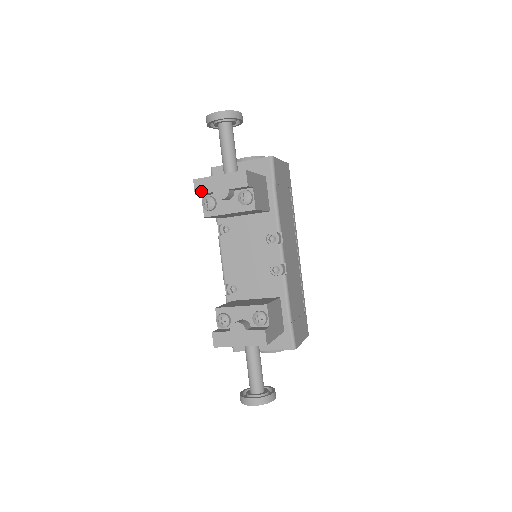
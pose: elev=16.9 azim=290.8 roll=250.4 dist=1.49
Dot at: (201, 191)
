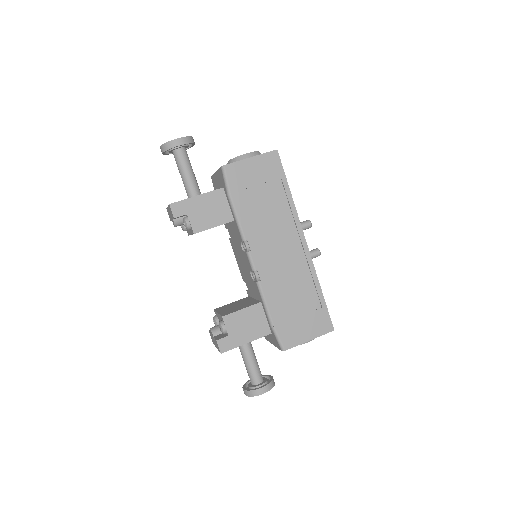
Dot at: (170, 219)
